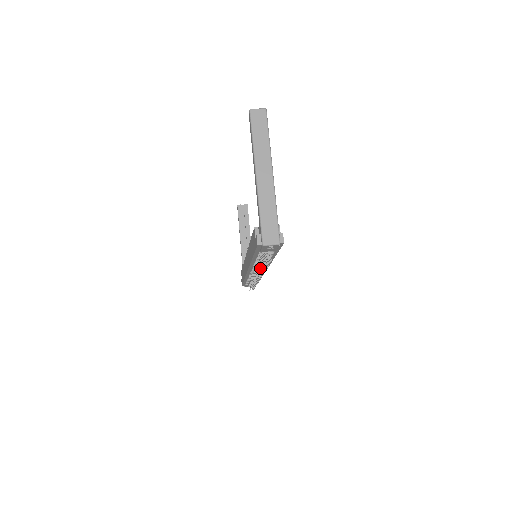
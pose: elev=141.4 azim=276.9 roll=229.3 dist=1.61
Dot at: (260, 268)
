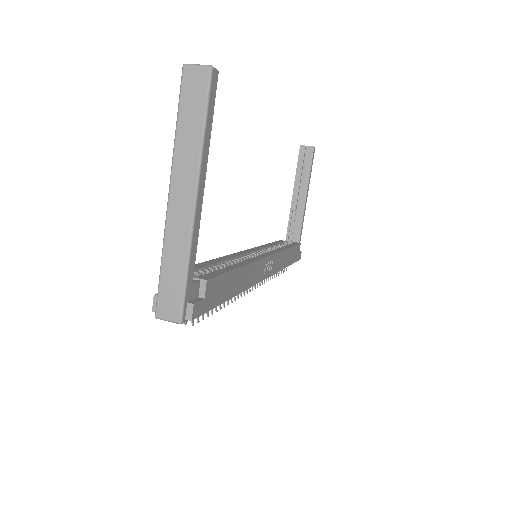
Dot at: occluded
